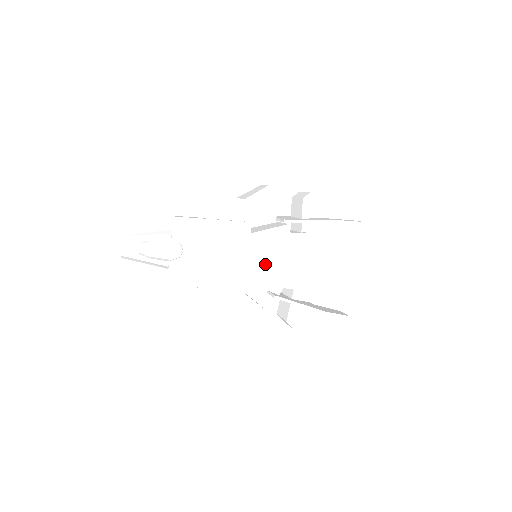
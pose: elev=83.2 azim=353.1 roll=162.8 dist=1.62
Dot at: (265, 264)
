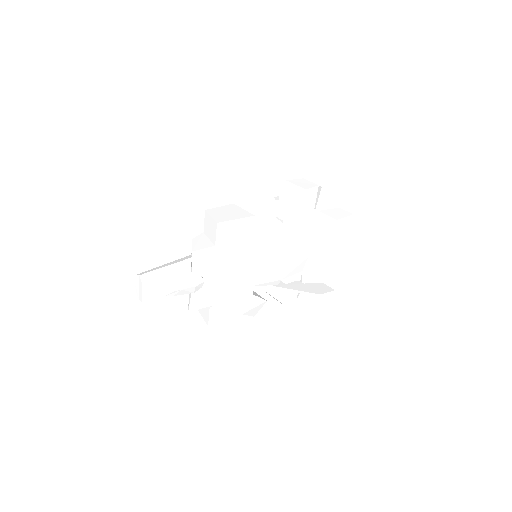
Dot at: (269, 266)
